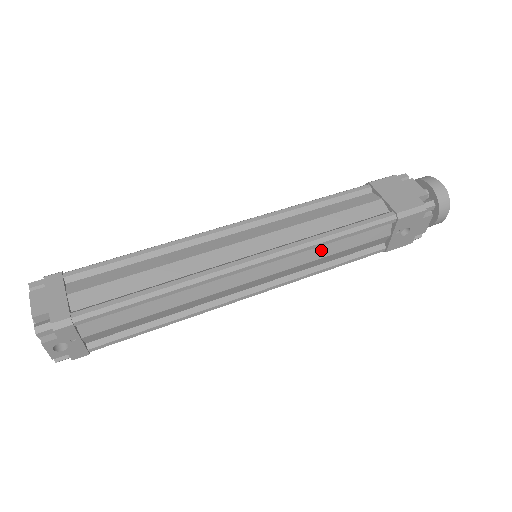
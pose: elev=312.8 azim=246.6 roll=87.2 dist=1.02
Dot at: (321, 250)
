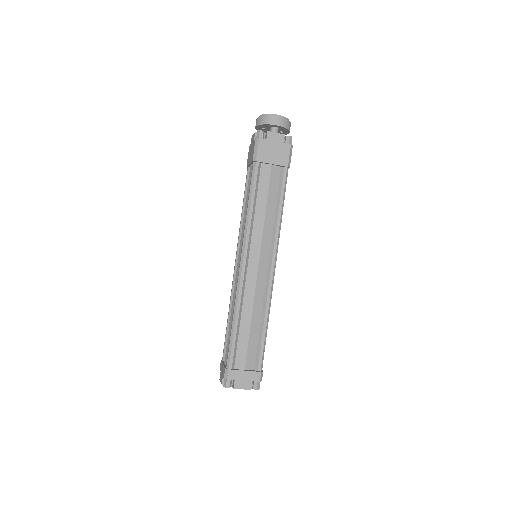
Dot at: occluded
